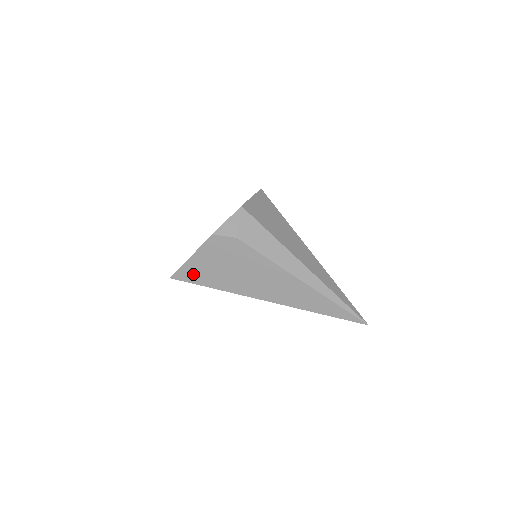
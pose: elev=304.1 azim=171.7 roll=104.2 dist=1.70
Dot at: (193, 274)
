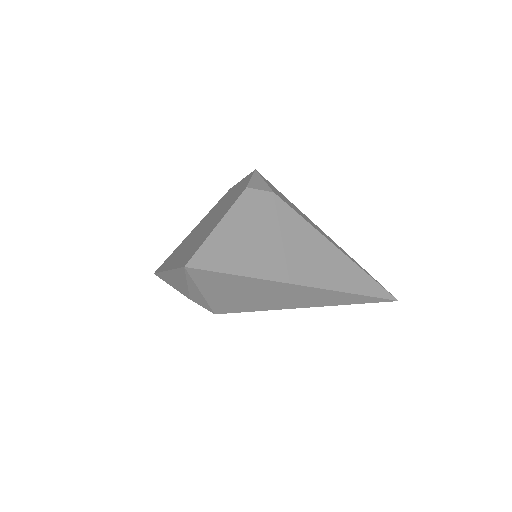
Dot at: (220, 255)
